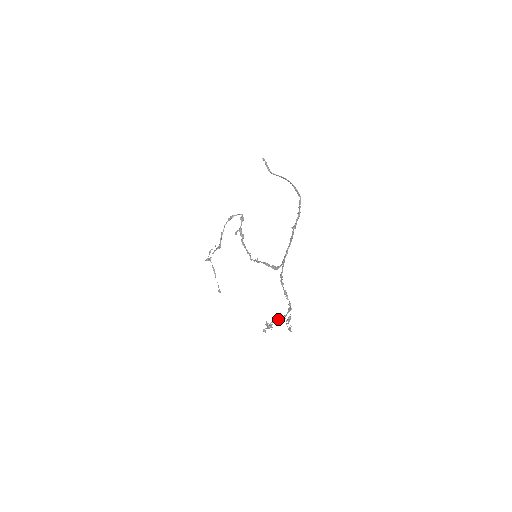
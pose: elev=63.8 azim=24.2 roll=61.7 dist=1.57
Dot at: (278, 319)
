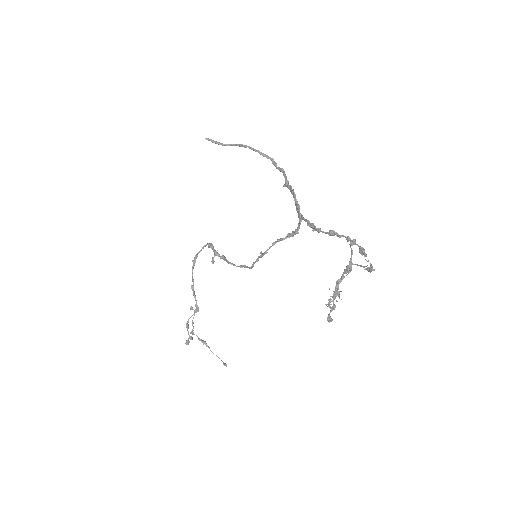
Dot at: (343, 275)
